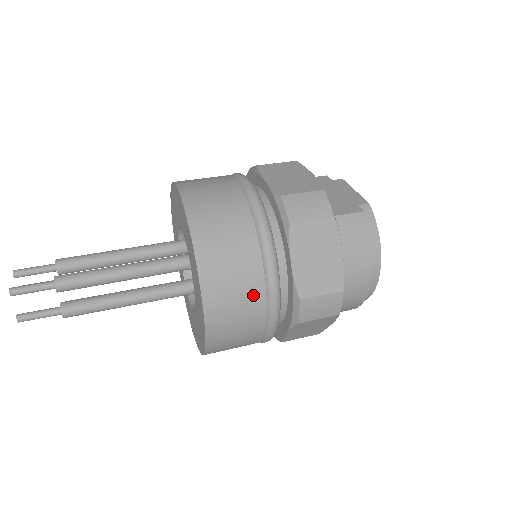
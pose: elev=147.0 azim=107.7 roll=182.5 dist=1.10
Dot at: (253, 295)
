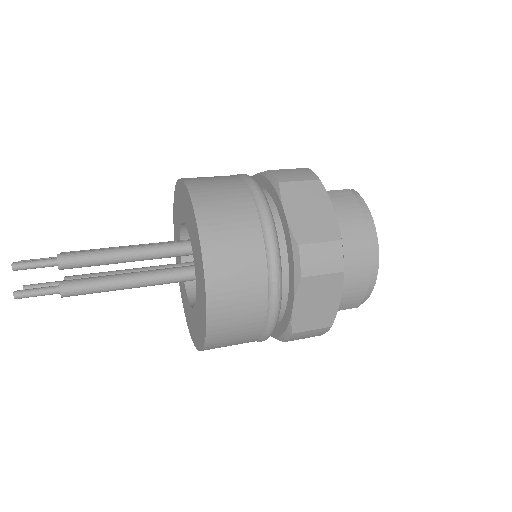
Dot at: (251, 240)
